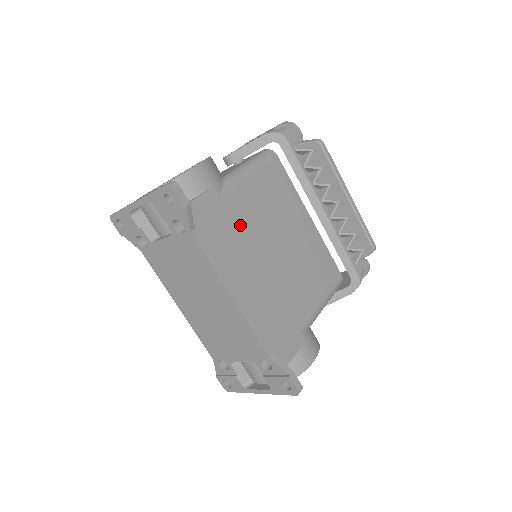
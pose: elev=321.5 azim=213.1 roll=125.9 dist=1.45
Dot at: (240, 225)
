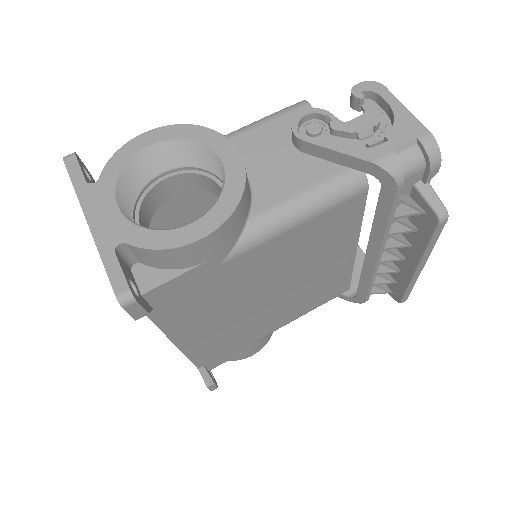
Dot at: (232, 286)
